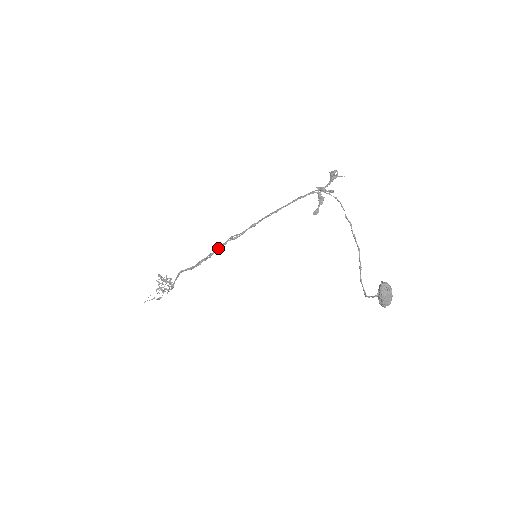
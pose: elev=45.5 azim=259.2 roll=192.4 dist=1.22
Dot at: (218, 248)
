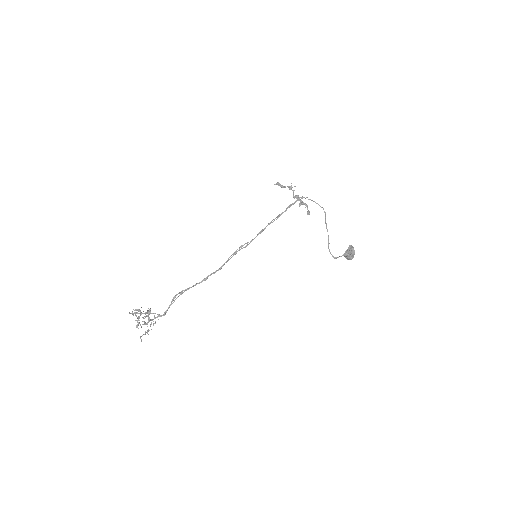
Dot at: occluded
